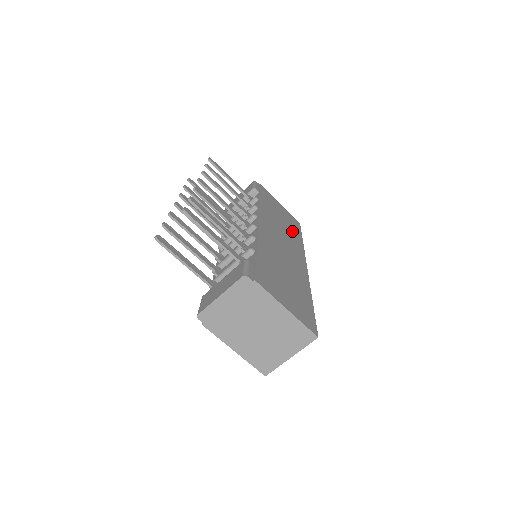
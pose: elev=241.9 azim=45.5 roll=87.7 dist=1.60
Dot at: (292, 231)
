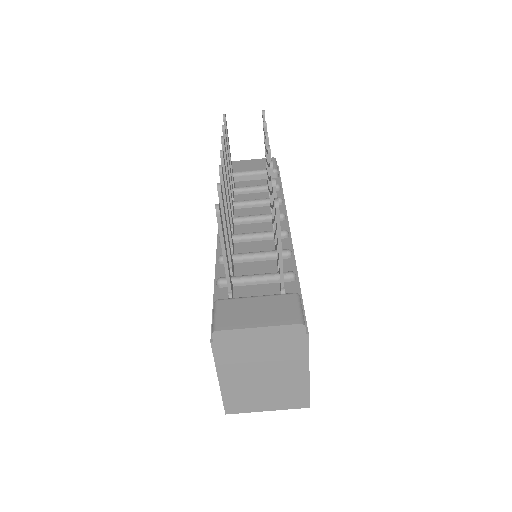
Dot at: occluded
